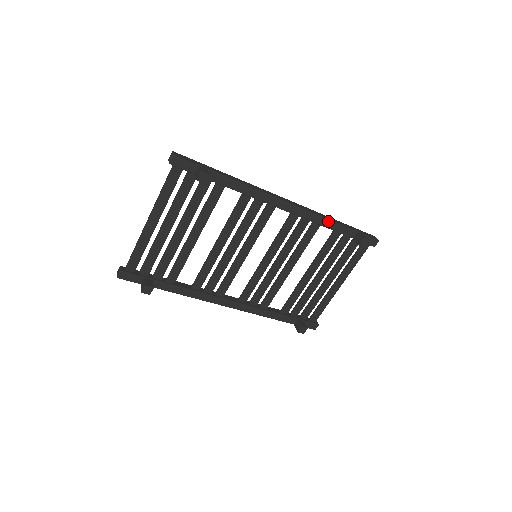
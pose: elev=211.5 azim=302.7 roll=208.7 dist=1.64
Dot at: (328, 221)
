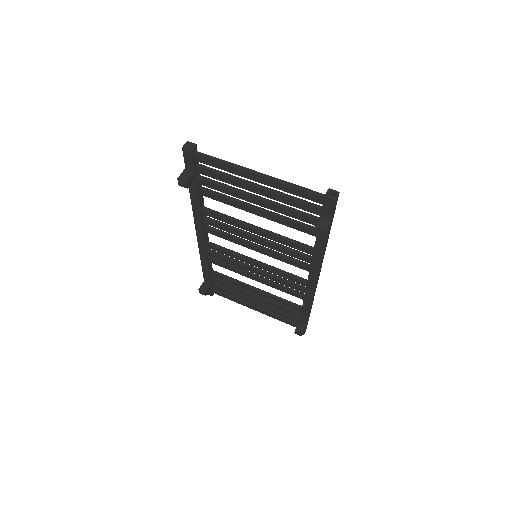
Dot at: (309, 306)
